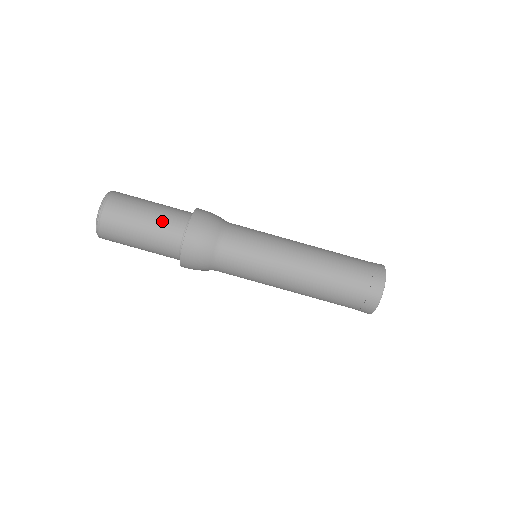
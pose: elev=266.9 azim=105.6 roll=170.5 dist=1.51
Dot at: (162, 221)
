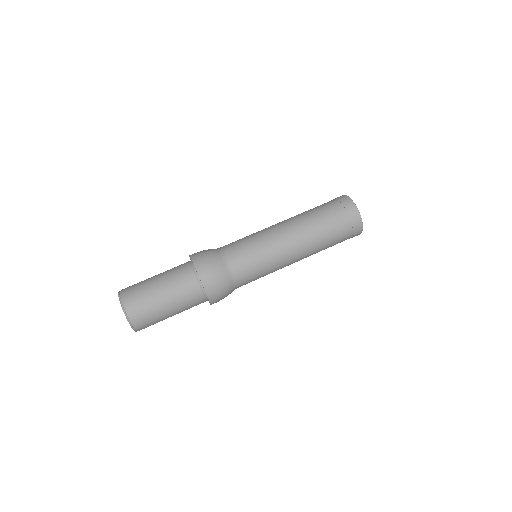
Dot at: (170, 269)
